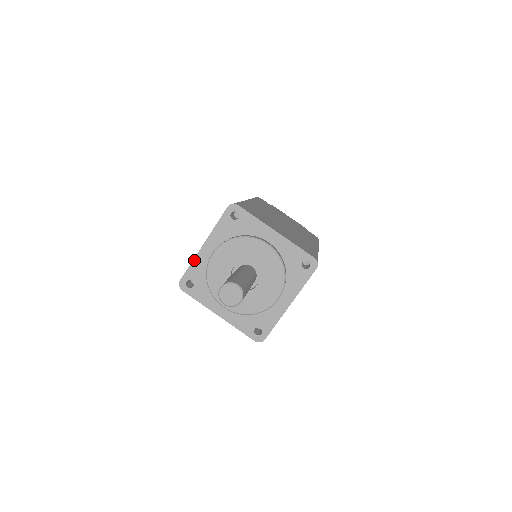
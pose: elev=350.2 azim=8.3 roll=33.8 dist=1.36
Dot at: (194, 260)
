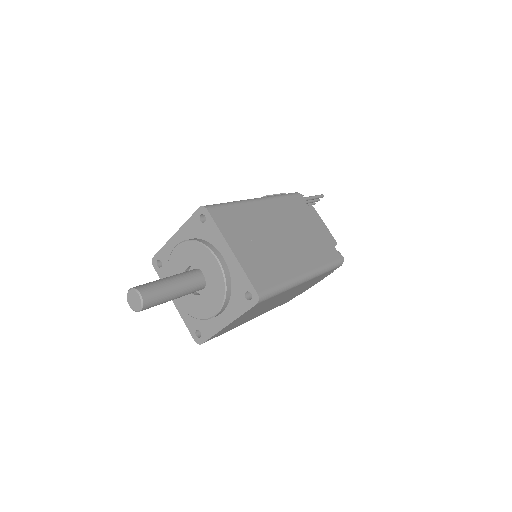
Dot at: (166, 244)
